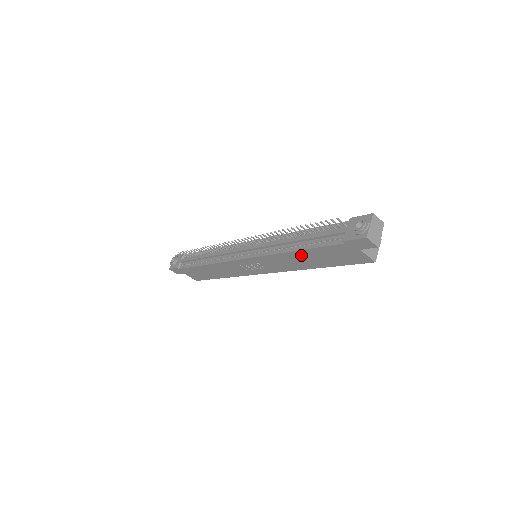
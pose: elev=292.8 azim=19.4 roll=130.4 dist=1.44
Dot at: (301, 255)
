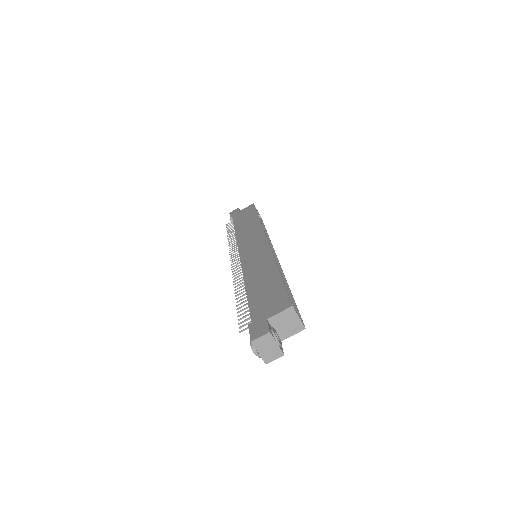
Dot at: occluded
